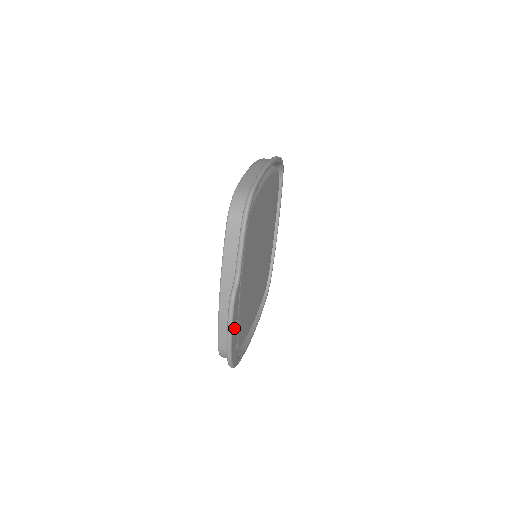
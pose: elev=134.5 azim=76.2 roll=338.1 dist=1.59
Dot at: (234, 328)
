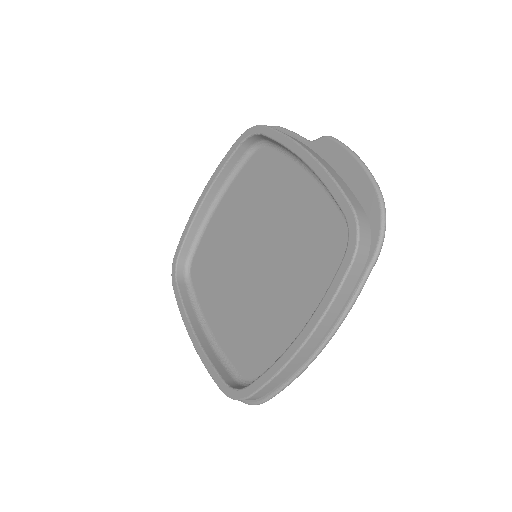
Dot at: (350, 167)
